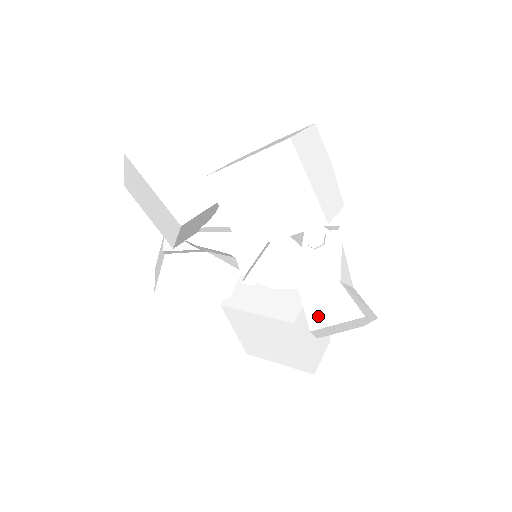
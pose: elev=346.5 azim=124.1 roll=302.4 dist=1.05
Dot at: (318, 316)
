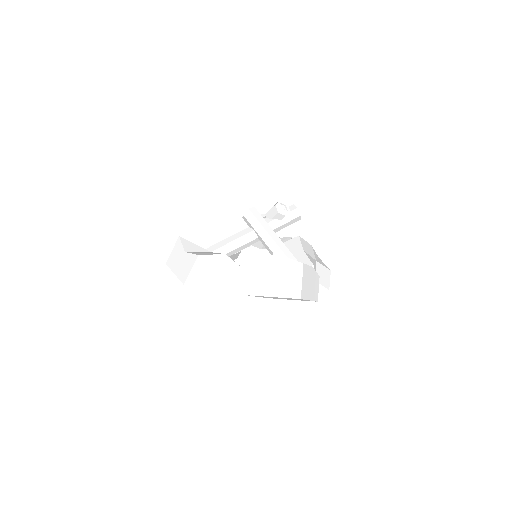
Dot at: occluded
